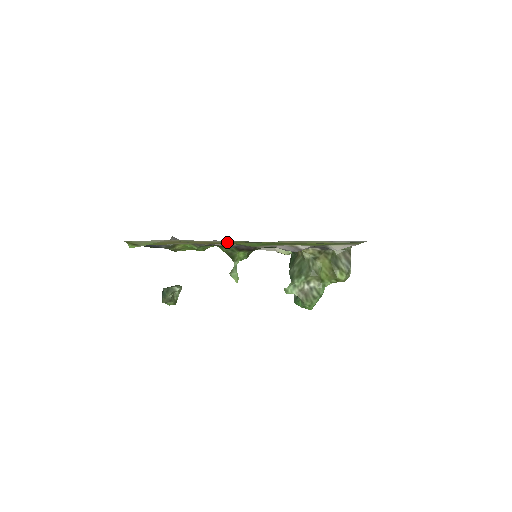
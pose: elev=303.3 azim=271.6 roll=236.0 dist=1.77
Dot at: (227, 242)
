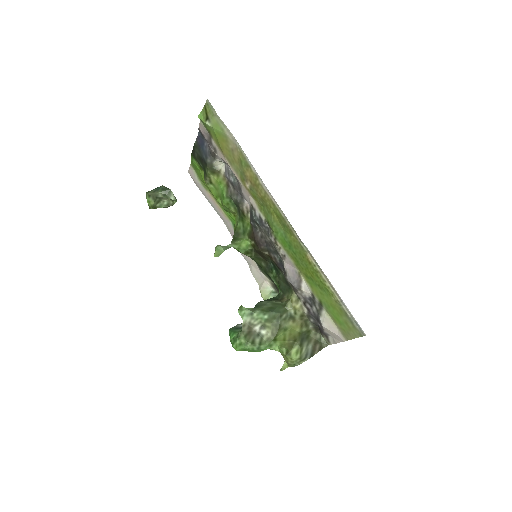
Dot at: (268, 201)
